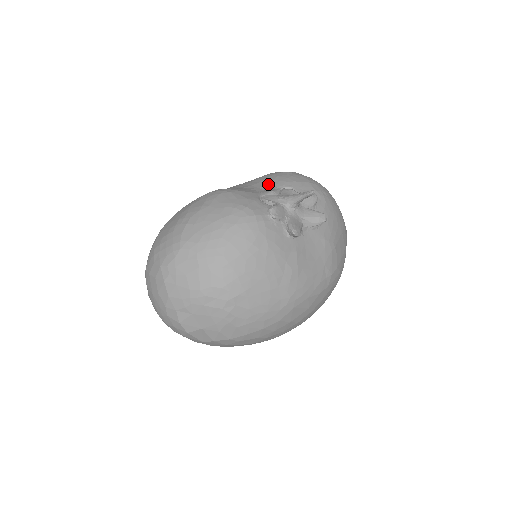
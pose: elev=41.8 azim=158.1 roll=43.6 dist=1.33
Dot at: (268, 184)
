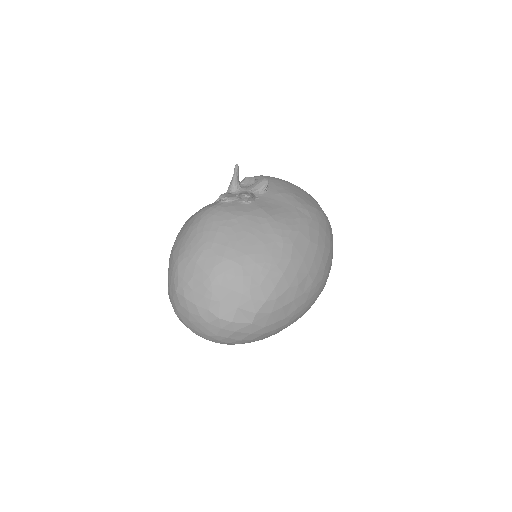
Dot at: occluded
